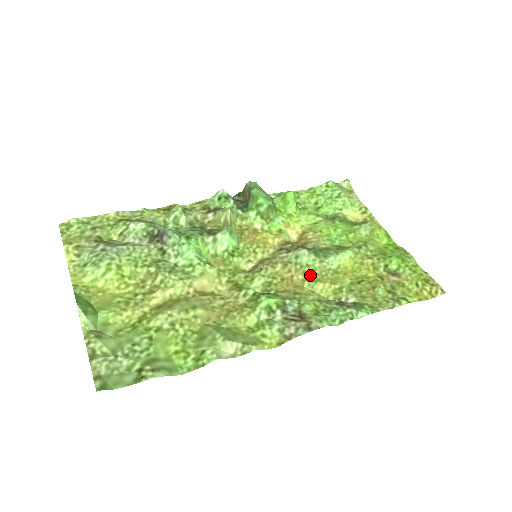
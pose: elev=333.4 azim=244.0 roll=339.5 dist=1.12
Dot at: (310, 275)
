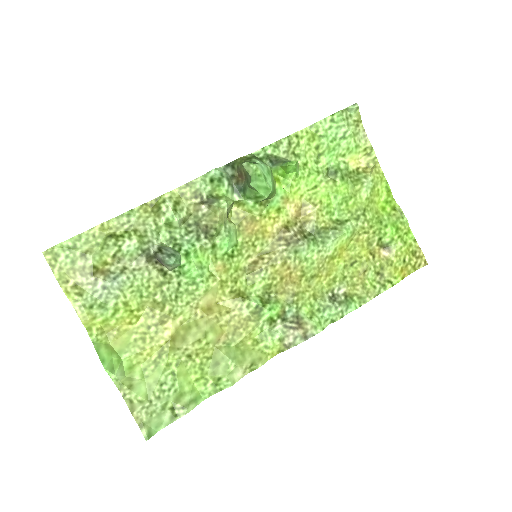
Dot at: (308, 271)
